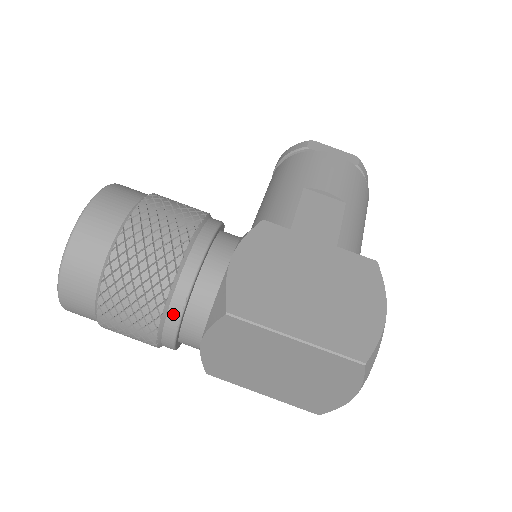
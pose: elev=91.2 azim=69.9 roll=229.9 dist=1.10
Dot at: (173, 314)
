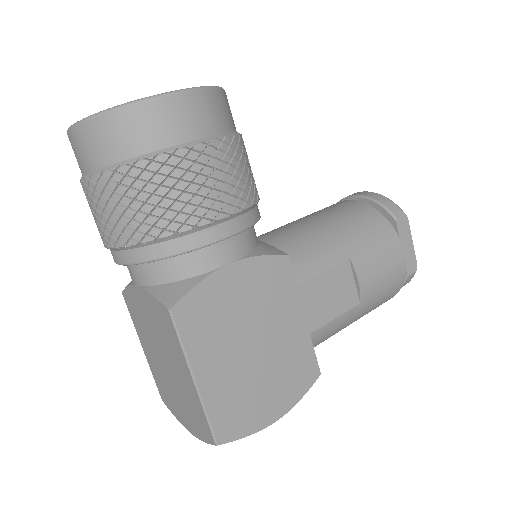
Dot at: (136, 255)
